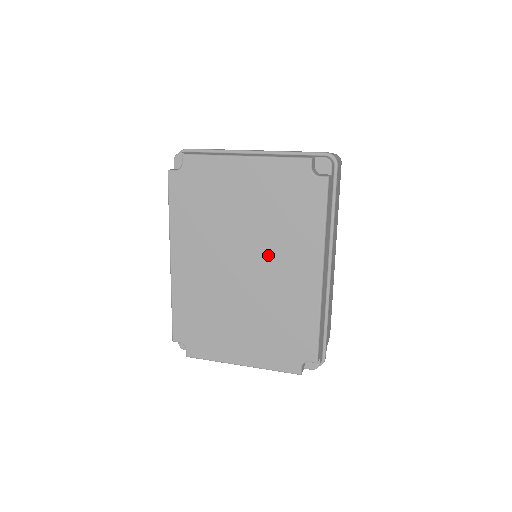
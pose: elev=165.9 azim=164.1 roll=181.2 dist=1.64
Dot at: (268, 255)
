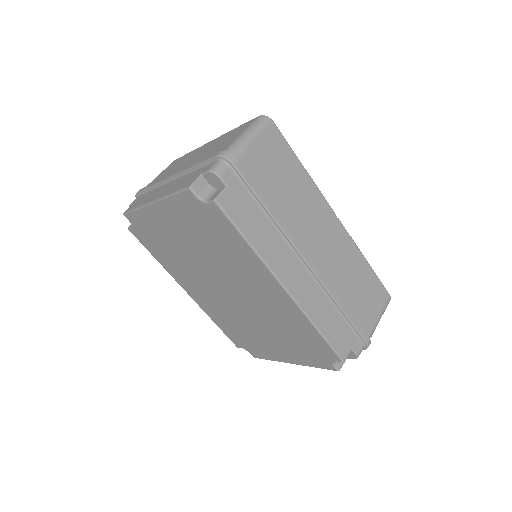
Dot at: (235, 279)
